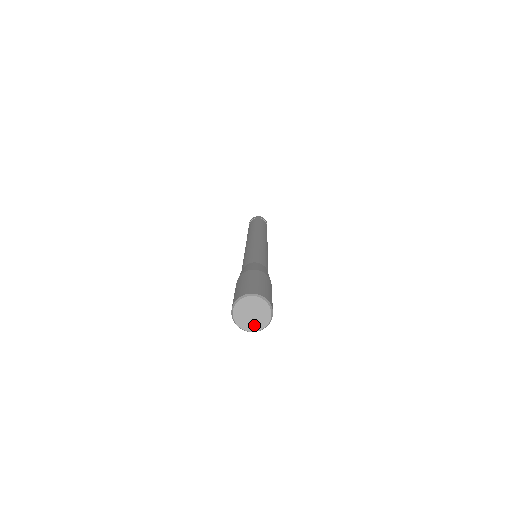
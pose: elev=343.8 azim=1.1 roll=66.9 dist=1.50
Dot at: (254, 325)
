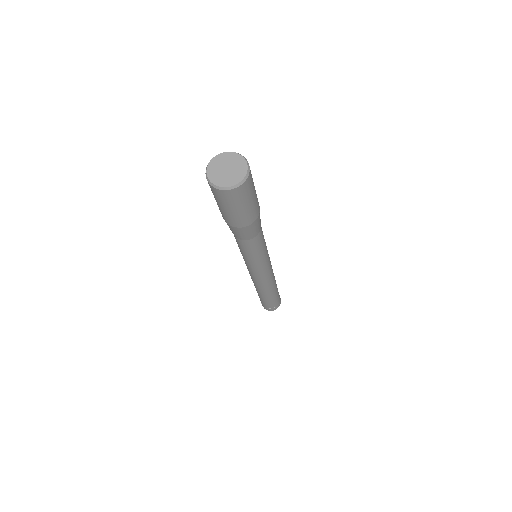
Dot at: (222, 180)
